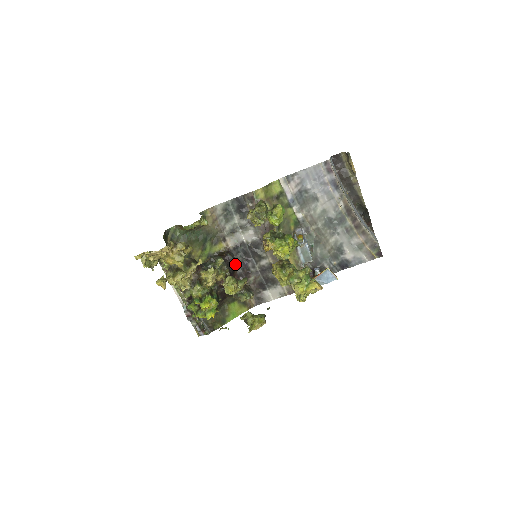
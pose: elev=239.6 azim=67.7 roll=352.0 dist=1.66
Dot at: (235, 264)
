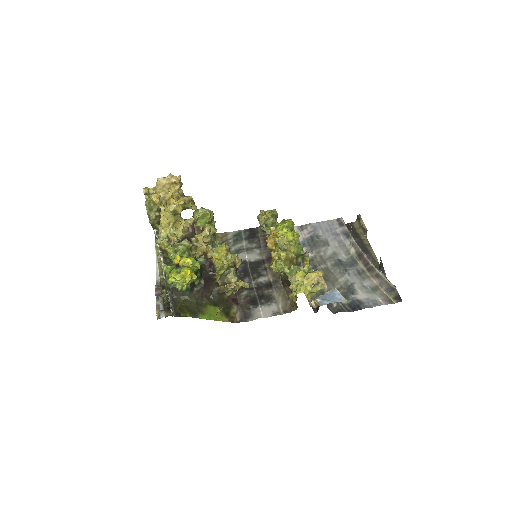
Dot at: occluded
